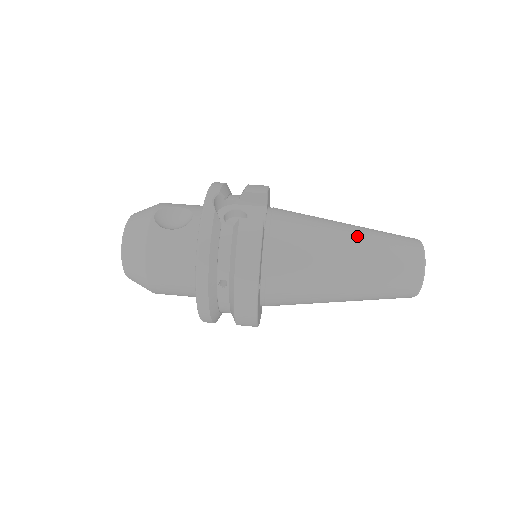
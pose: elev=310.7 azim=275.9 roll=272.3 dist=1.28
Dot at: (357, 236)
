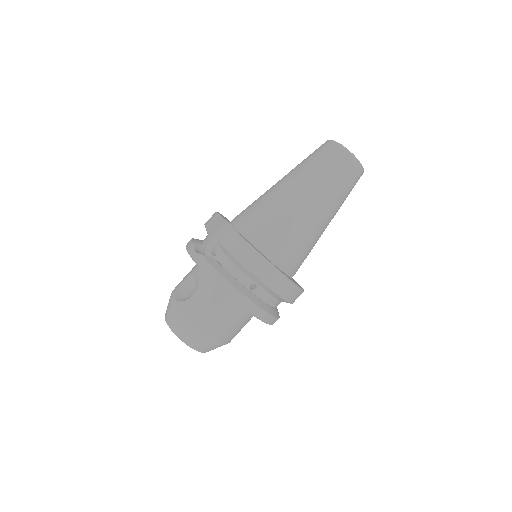
Dot at: (292, 178)
